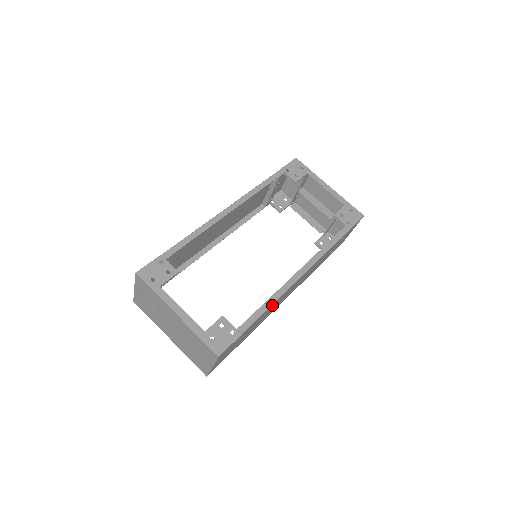
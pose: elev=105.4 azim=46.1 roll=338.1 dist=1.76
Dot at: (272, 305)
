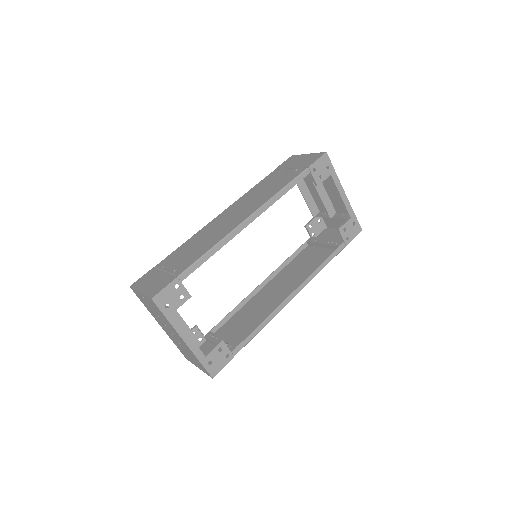
Dot at: occluded
